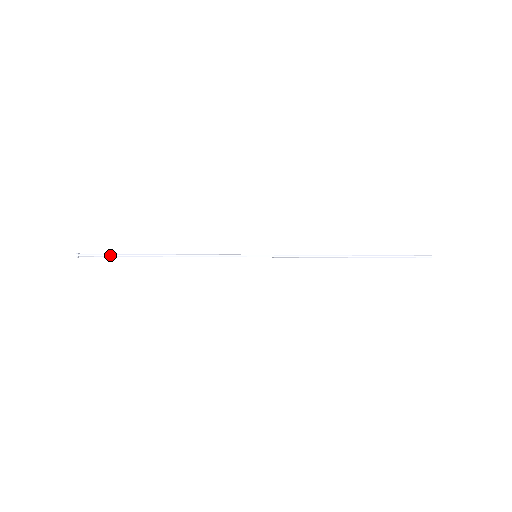
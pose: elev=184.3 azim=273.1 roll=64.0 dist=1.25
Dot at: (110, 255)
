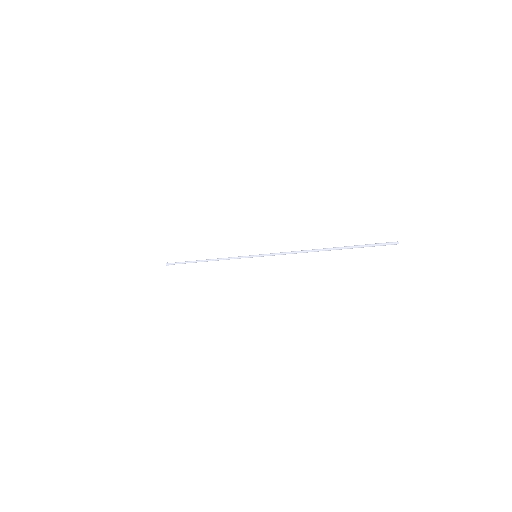
Dot at: (180, 263)
